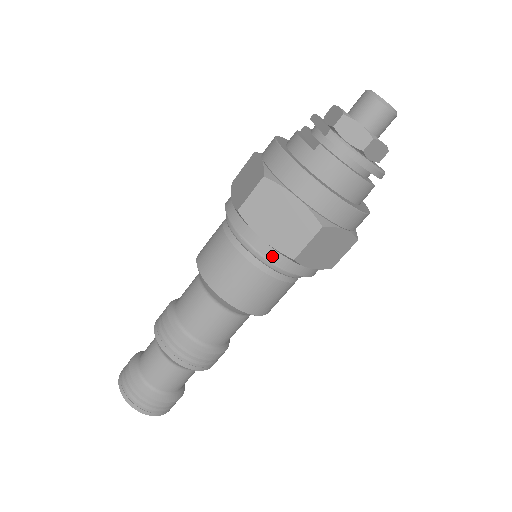
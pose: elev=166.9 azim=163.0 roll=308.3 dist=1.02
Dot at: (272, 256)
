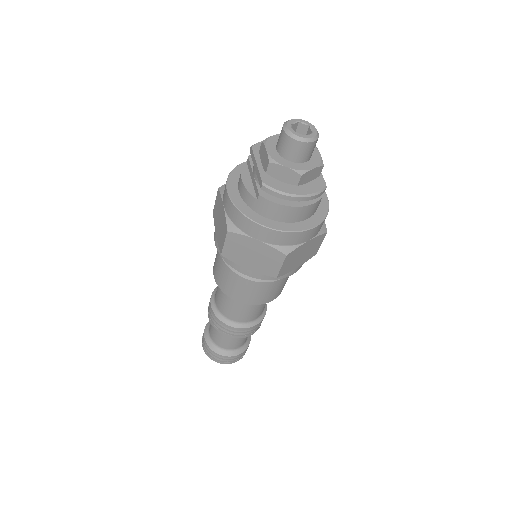
Dot at: (260, 277)
